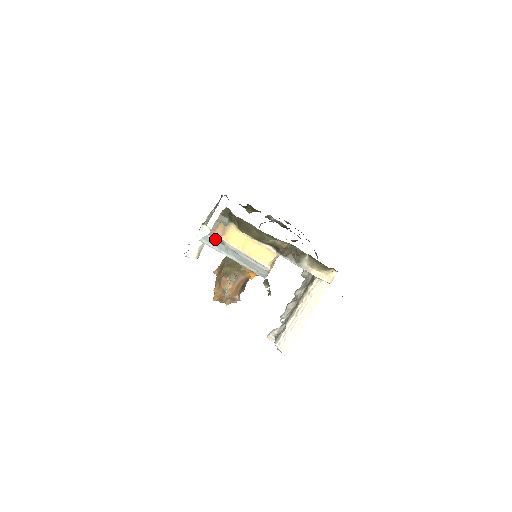
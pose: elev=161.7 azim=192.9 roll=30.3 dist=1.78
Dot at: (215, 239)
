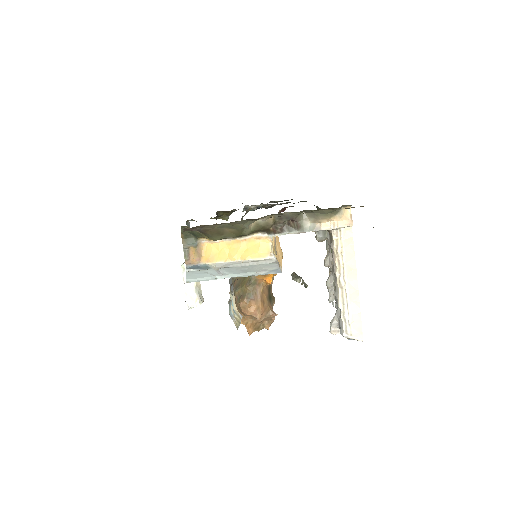
Dot at: (196, 269)
